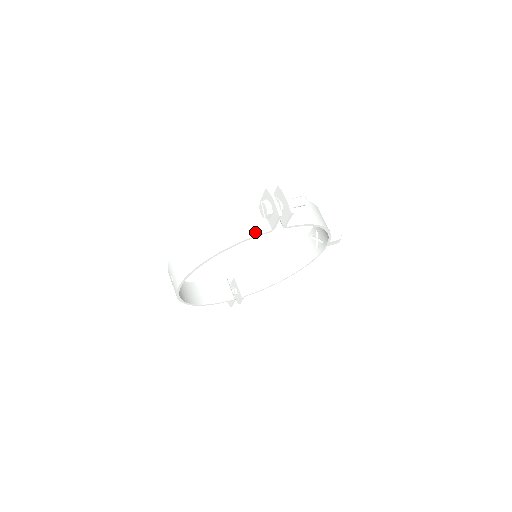
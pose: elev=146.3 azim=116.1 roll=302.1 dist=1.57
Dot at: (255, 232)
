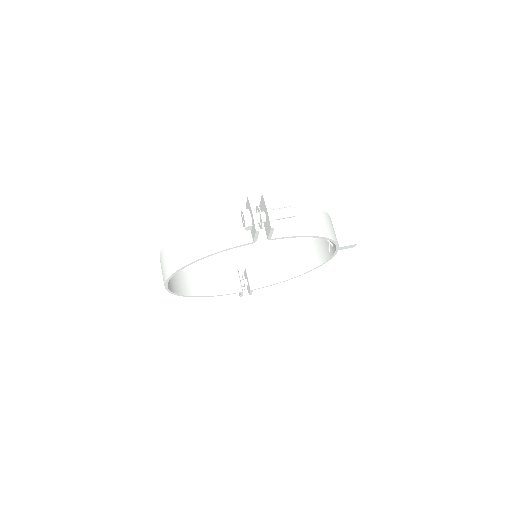
Dot at: (235, 242)
